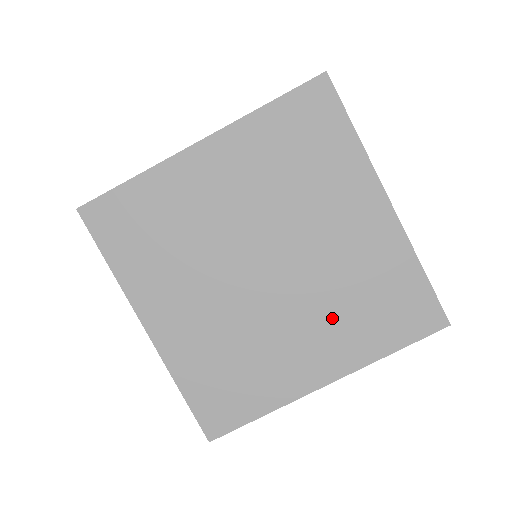
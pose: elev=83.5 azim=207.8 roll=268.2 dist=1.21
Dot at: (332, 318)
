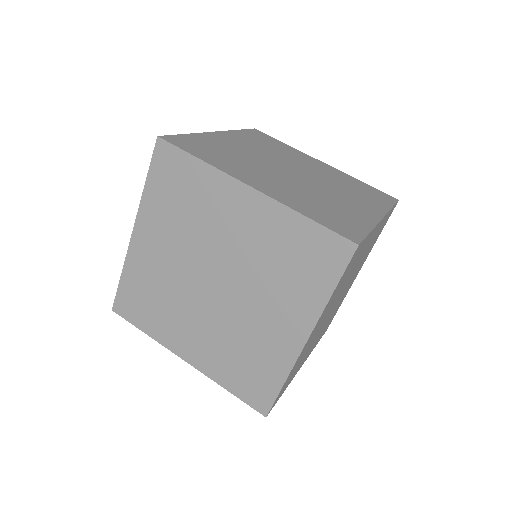
Dot at: (349, 193)
